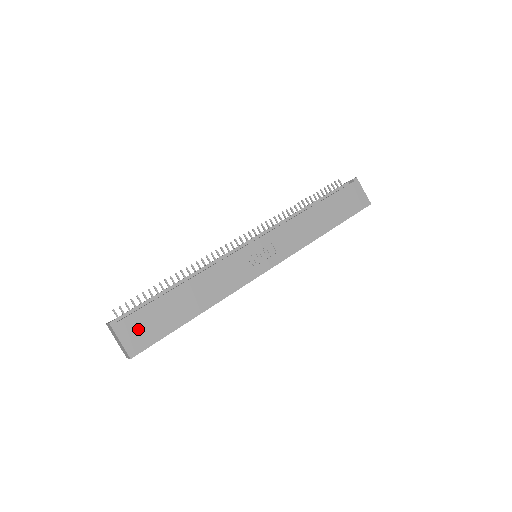
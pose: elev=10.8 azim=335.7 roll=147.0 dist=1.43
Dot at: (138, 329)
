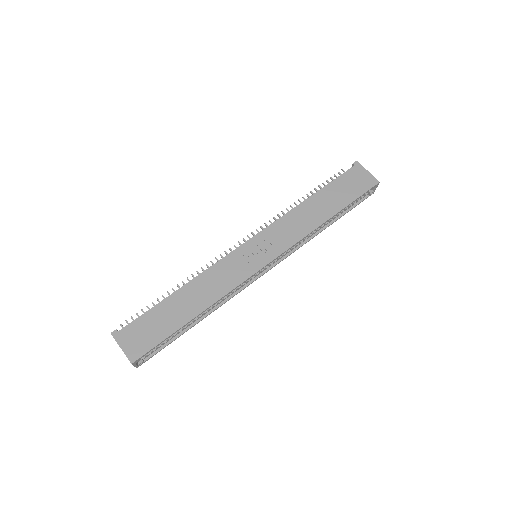
Dot at: (137, 336)
